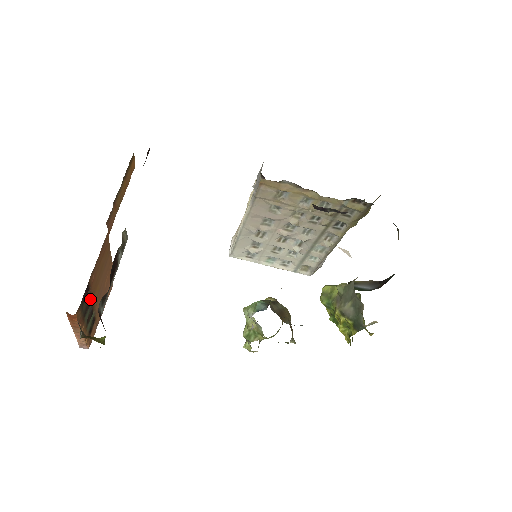
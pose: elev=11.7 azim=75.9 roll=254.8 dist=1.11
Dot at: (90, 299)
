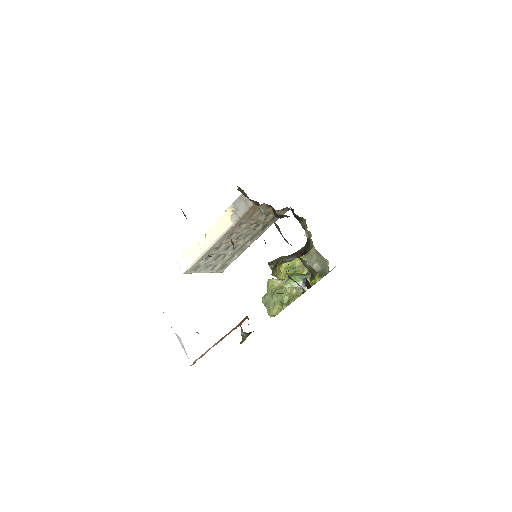
Dot at: occluded
